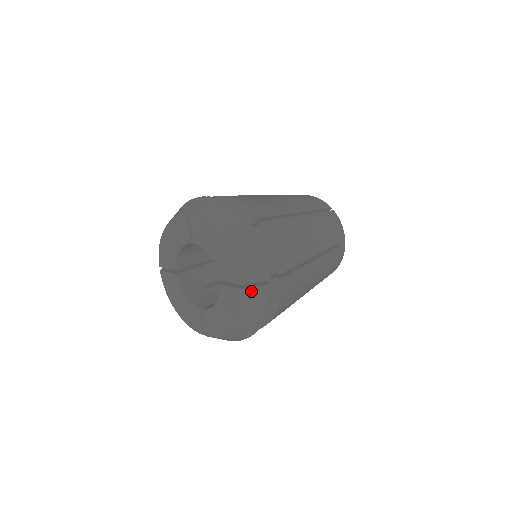
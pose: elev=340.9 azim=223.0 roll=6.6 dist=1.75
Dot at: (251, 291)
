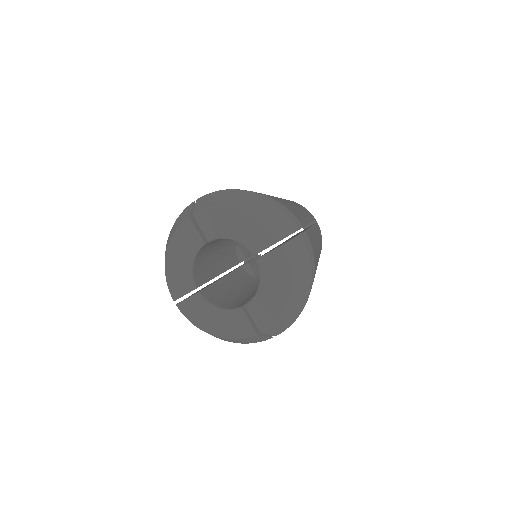
Dot at: (291, 244)
